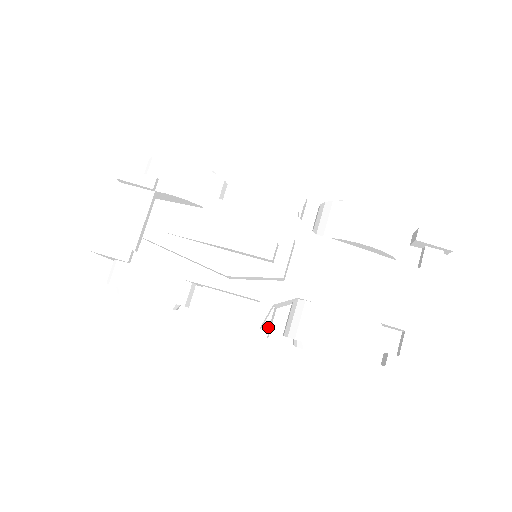
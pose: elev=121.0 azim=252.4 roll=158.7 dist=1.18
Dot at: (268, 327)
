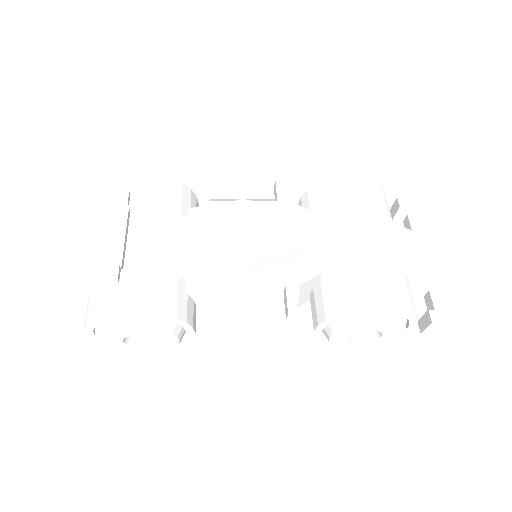
Dot at: (297, 322)
